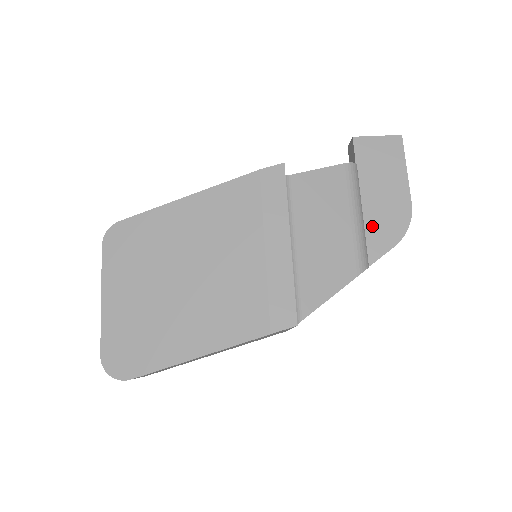
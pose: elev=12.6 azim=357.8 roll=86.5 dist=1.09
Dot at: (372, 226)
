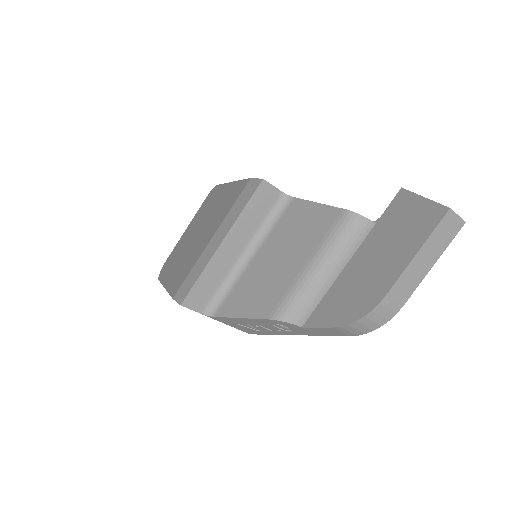
Dot at: (336, 292)
